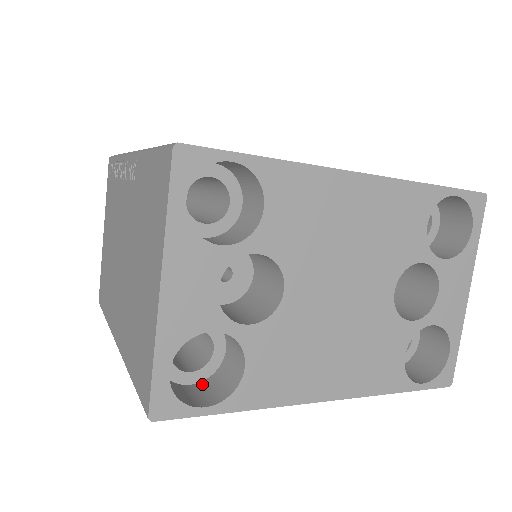
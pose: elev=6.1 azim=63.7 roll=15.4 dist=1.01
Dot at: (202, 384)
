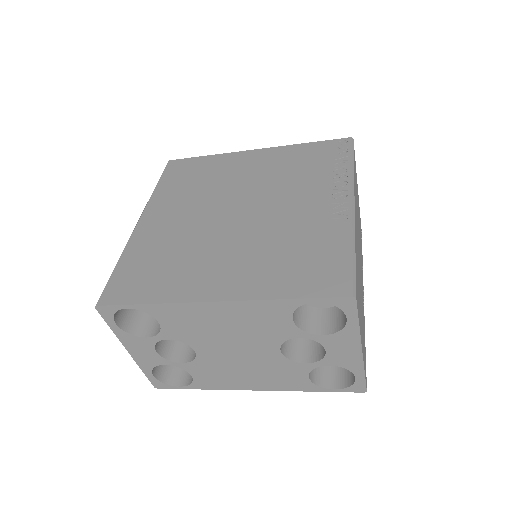
Dot at: occluded
